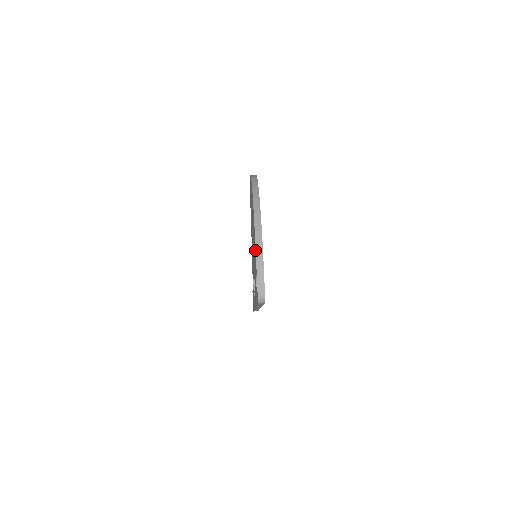
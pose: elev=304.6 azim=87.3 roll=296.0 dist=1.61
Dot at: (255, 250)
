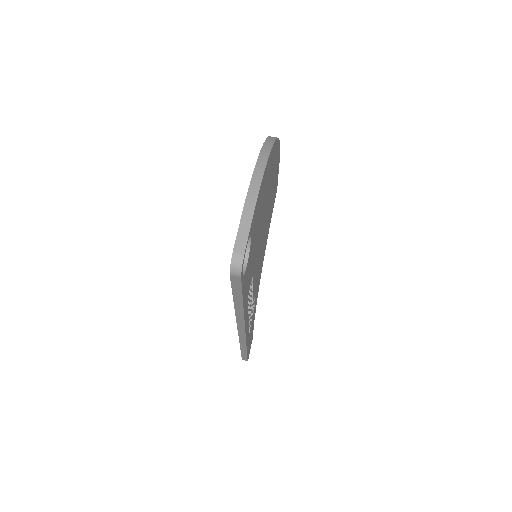
Dot at: occluded
